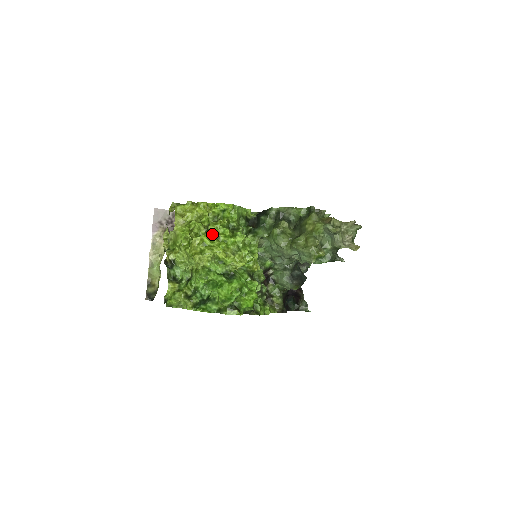
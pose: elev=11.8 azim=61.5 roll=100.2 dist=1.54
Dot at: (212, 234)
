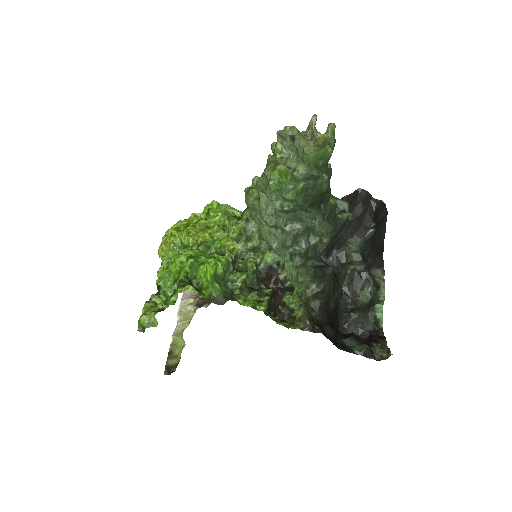
Dot at: (182, 225)
